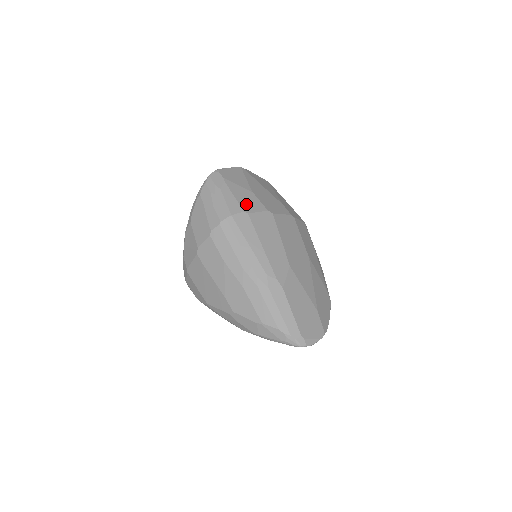
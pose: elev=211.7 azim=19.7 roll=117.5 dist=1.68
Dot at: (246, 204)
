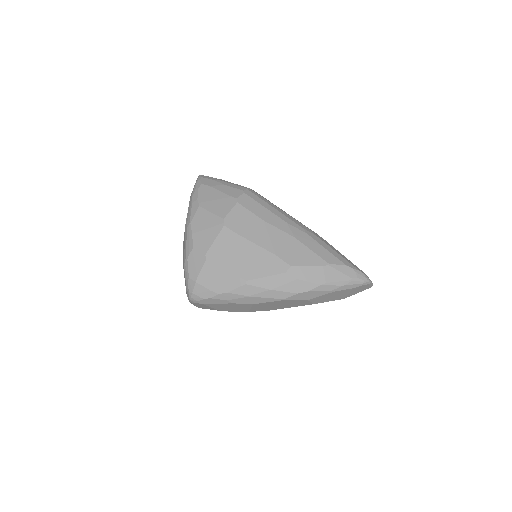
Dot at: occluded
